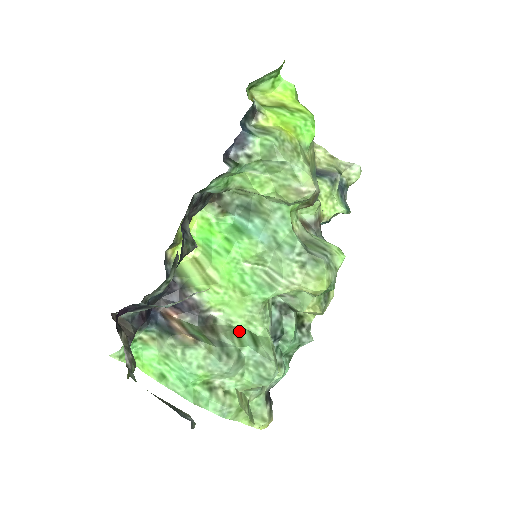
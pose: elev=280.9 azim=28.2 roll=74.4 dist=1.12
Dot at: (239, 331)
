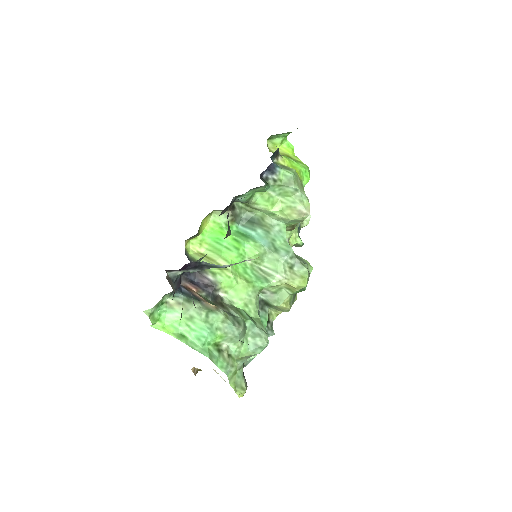
Dot at: (240, 310)
